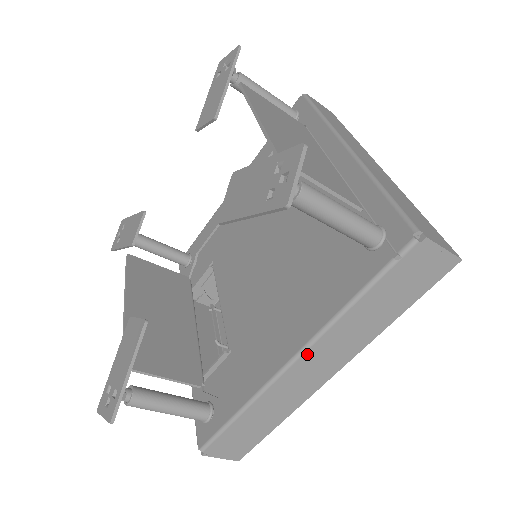
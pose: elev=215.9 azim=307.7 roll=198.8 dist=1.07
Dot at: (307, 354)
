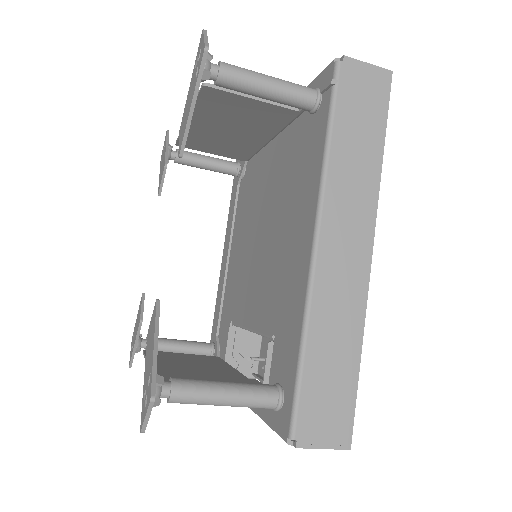
Dot at: (324, 224)
